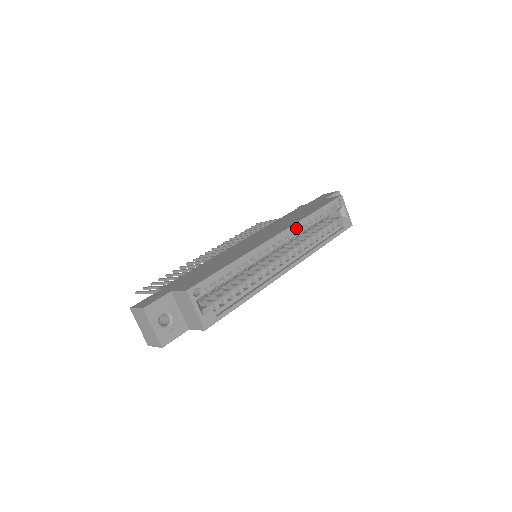
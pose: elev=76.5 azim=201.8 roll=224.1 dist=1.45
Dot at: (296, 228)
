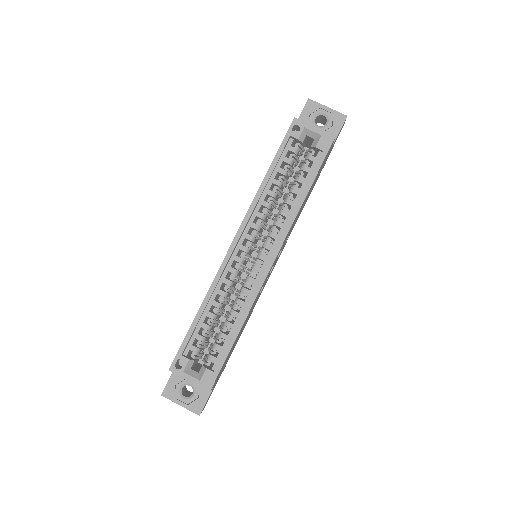
Dot at: (256, 211)
